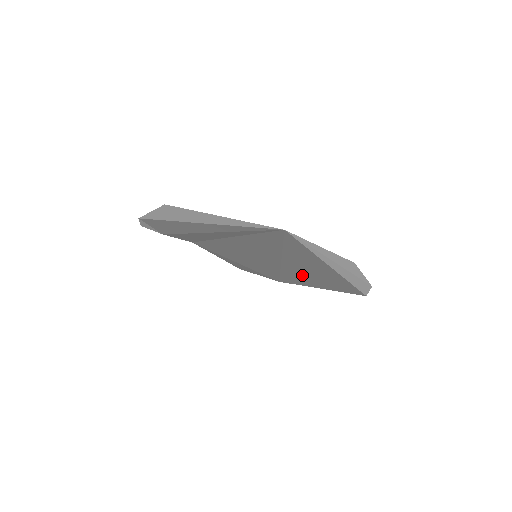
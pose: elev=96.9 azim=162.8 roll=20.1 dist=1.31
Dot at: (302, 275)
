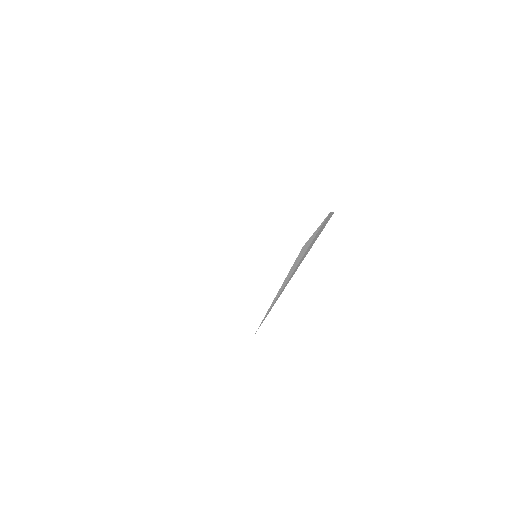
Dot at: occluded
